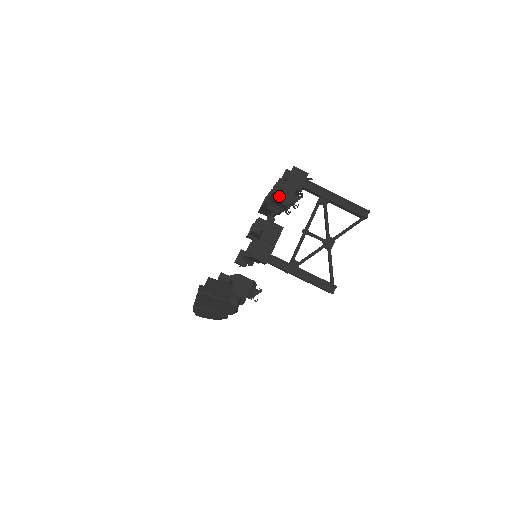
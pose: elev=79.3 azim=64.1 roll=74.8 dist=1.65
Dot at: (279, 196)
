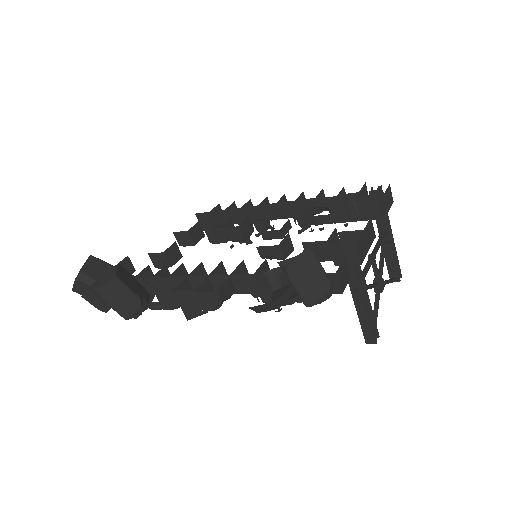
Dot at: (380, 201)
